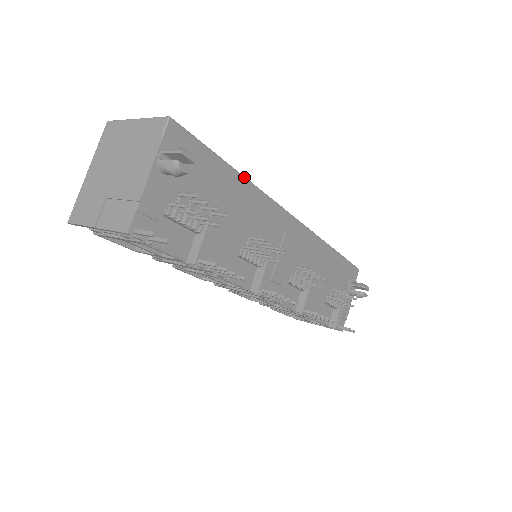
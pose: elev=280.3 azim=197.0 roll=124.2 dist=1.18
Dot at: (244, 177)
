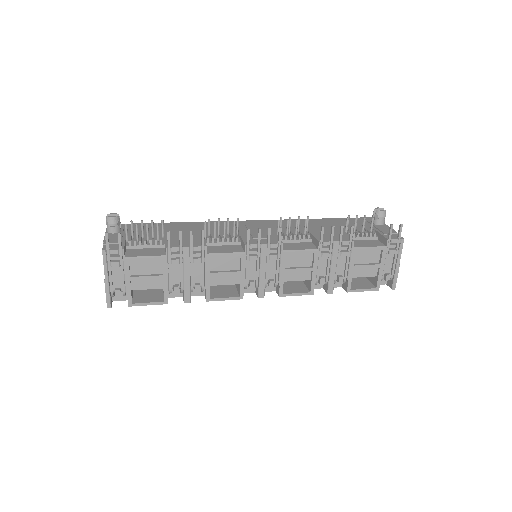
Dot at: (182, 222)
